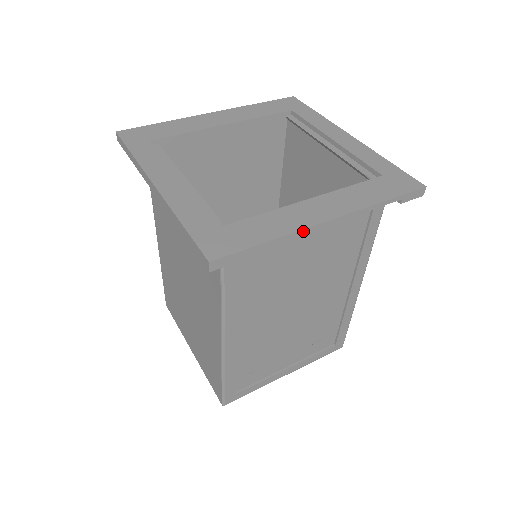
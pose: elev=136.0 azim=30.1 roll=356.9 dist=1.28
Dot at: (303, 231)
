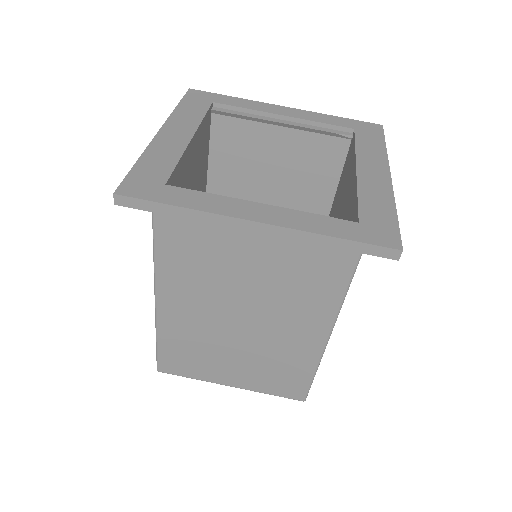
Dot at: (392, 193)
